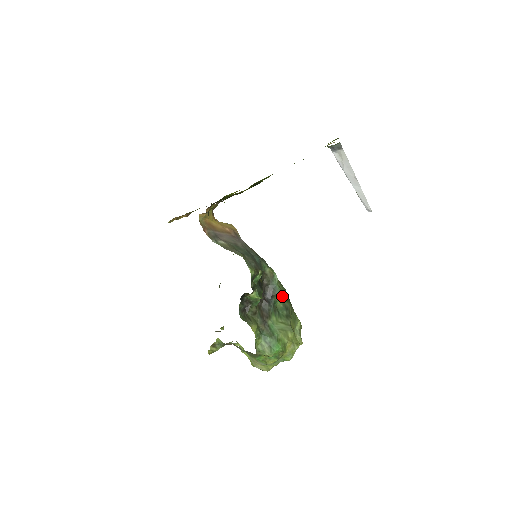
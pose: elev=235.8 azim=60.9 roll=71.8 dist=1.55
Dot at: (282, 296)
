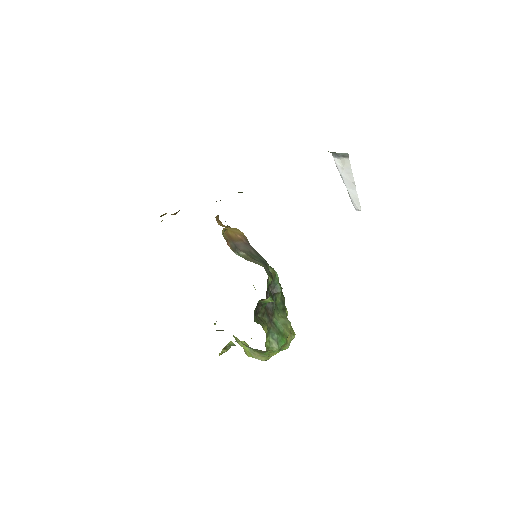
Dot at: occluded
